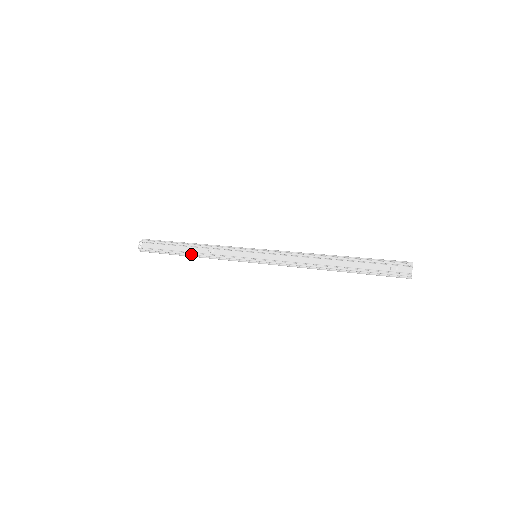
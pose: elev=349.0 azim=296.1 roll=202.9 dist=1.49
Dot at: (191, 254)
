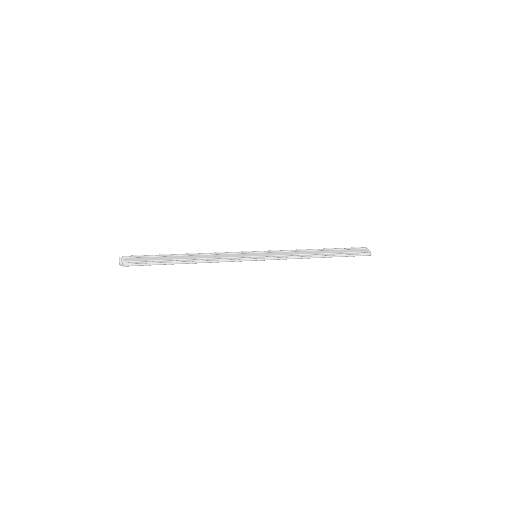
Dot at: (191, 260)
